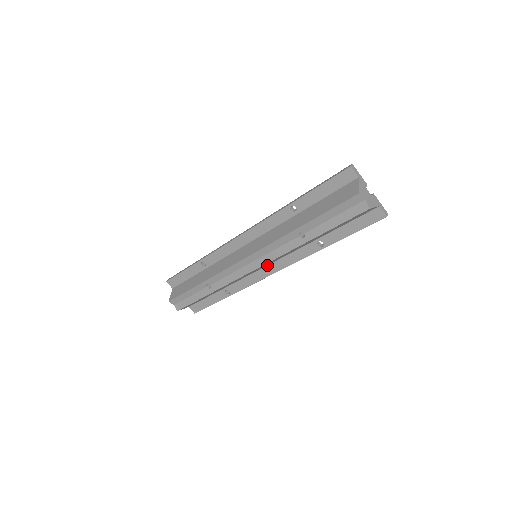
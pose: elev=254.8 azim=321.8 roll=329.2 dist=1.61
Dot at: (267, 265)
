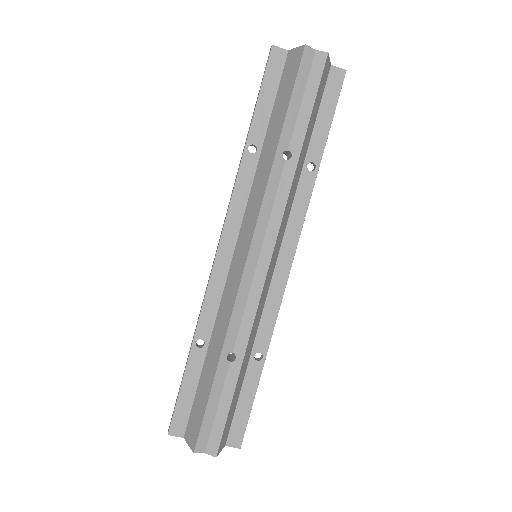
Dot at: (277, 258)
